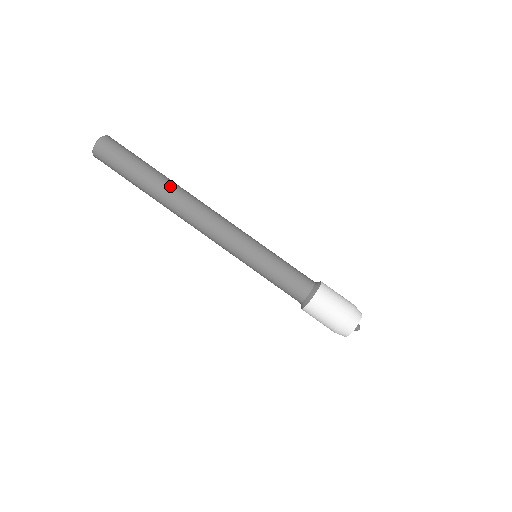
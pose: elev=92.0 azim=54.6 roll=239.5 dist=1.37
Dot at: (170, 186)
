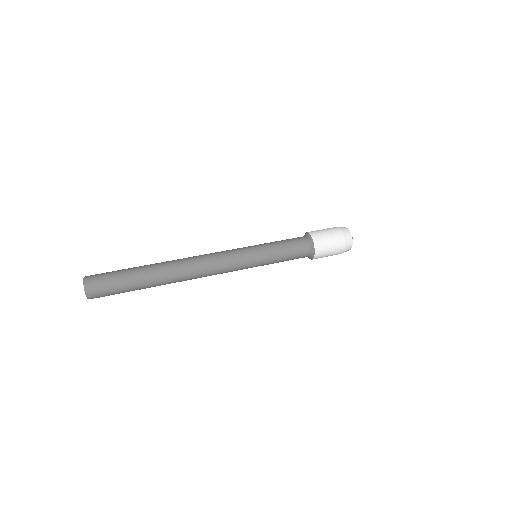
Dot at: (162, 263)
